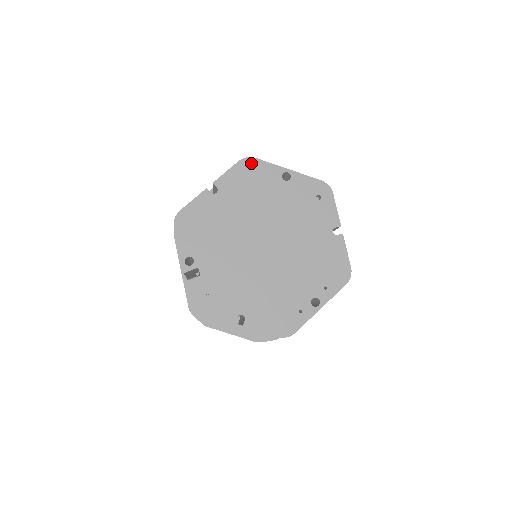
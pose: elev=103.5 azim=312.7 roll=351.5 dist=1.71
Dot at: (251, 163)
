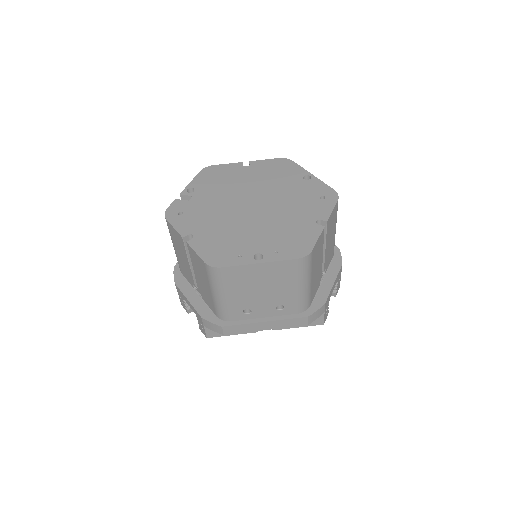
Dot at: (287, 162)
